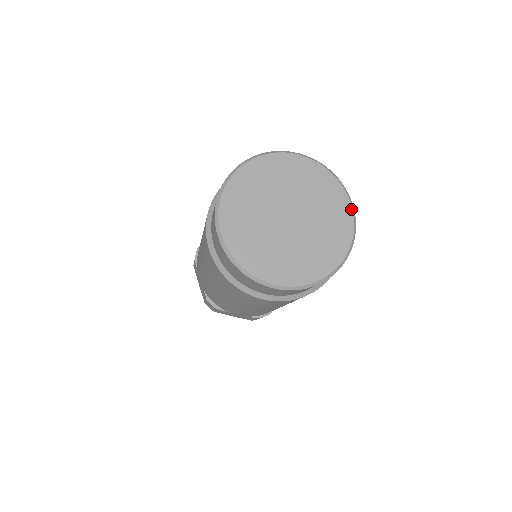
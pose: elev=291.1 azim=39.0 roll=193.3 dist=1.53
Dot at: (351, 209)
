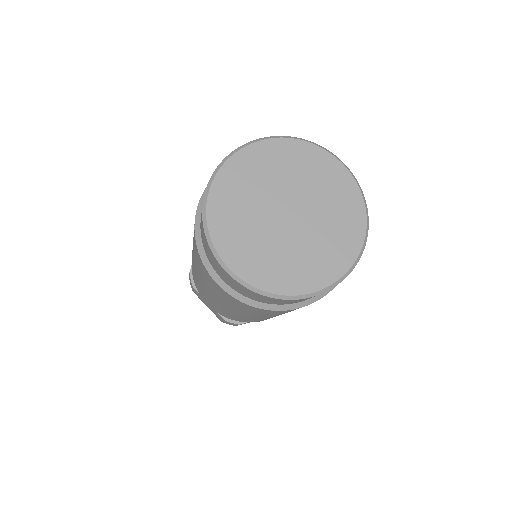
Dot at: (360, 247)
